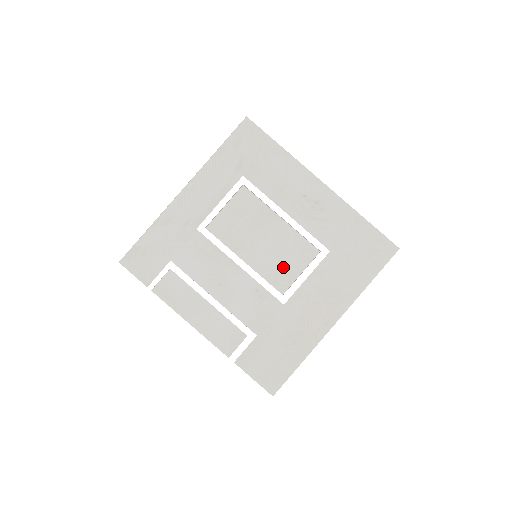
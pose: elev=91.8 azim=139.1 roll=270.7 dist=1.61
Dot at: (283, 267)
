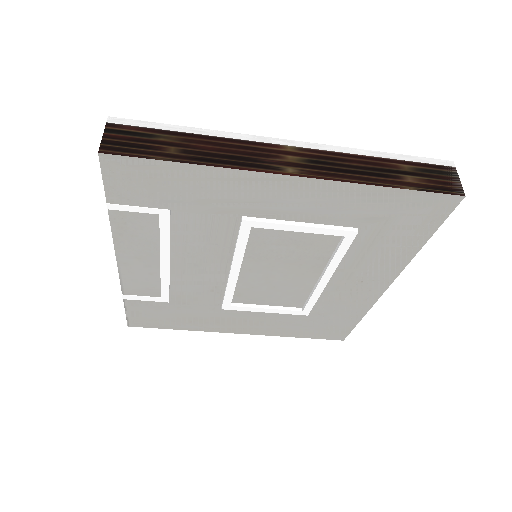
Dot at: (262, 294)
